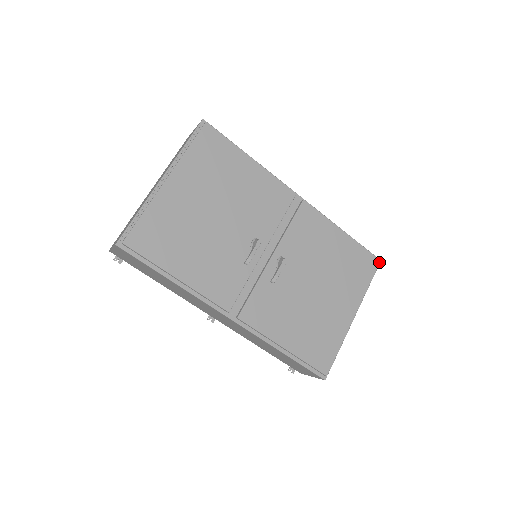
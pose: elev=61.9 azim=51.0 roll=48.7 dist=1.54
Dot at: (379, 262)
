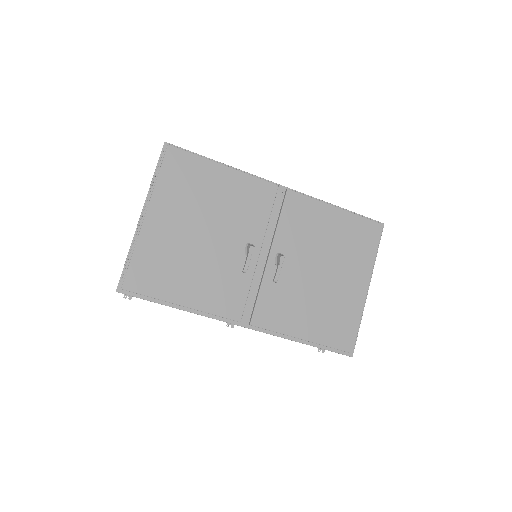
Dot at: (382, 227)
